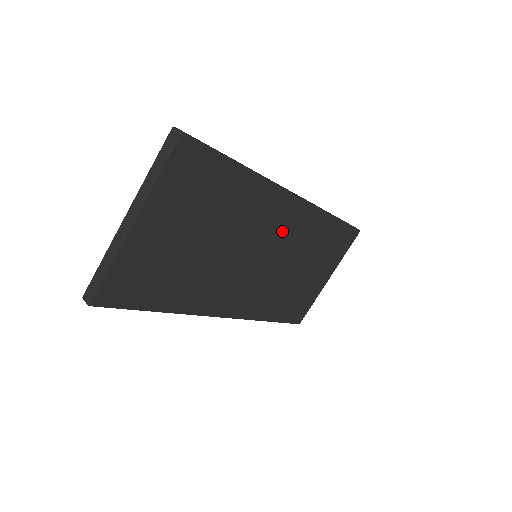
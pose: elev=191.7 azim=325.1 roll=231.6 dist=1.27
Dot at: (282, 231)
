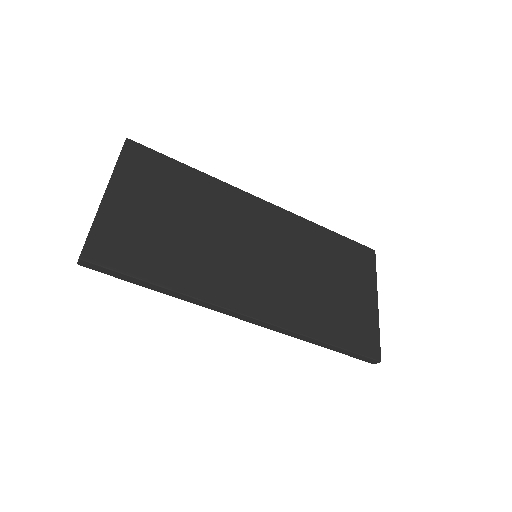
Dot at: (269, 230)
